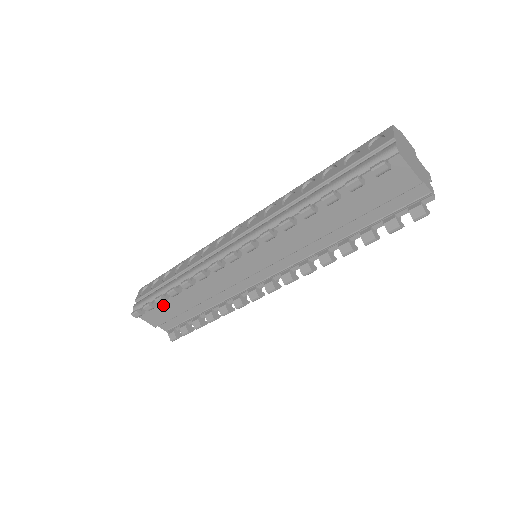
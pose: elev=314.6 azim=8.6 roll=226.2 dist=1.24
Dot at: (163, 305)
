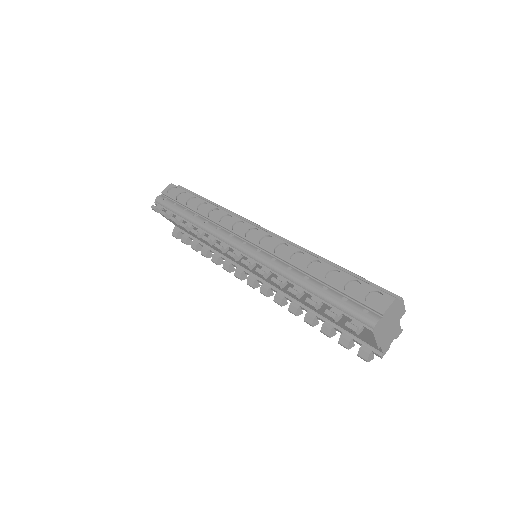
Dot at: occluded
